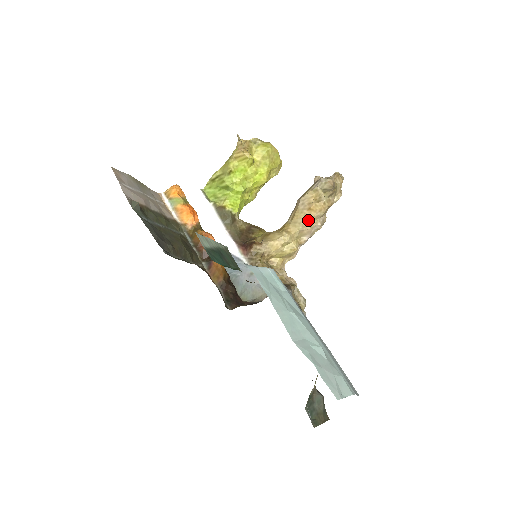
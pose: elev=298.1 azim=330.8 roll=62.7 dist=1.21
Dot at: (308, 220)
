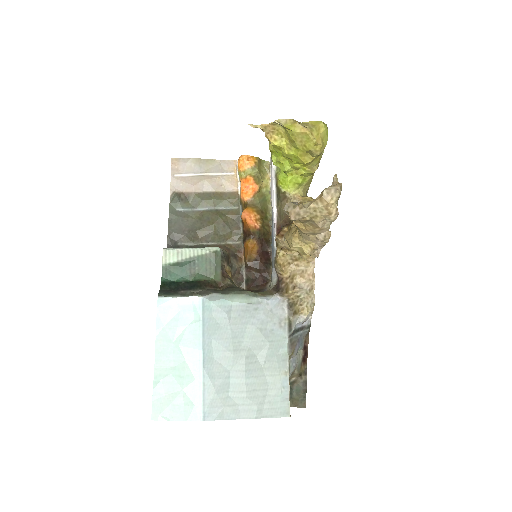
Dot at: occluded
